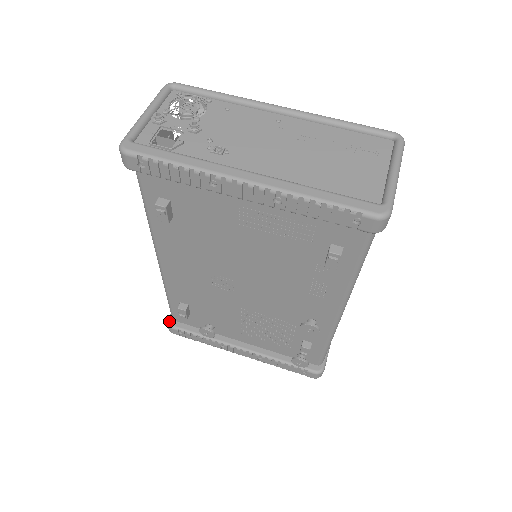
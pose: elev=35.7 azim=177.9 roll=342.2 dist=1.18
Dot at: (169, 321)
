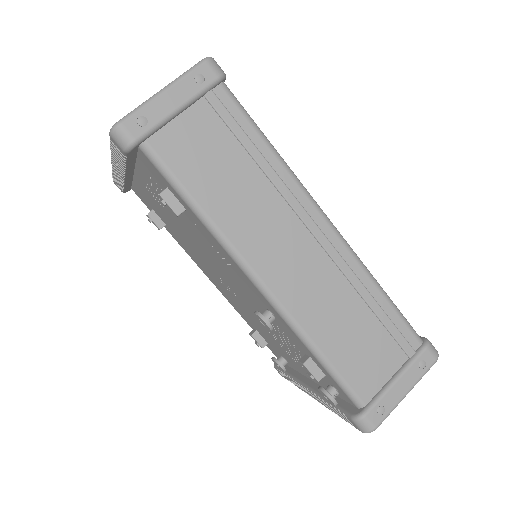
Dot at: occluded
